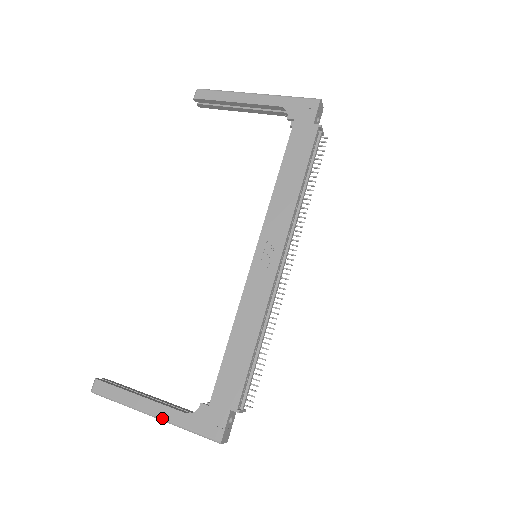
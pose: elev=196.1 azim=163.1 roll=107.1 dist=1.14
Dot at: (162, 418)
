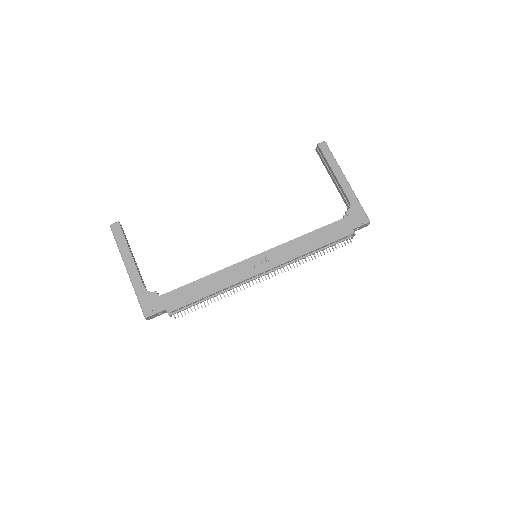
Dot at: (131, 277)
